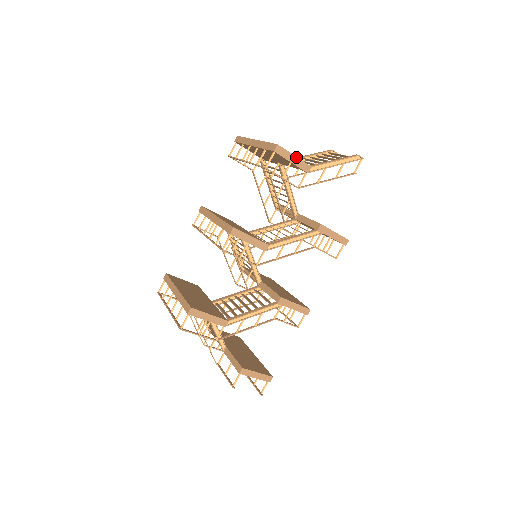
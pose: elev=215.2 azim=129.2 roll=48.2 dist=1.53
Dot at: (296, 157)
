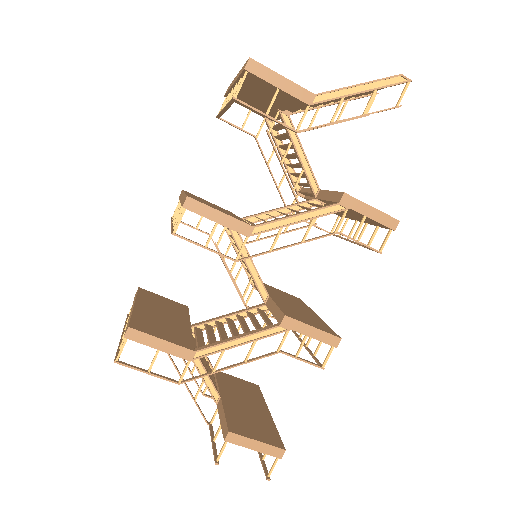
Dot at: (286, 79)
